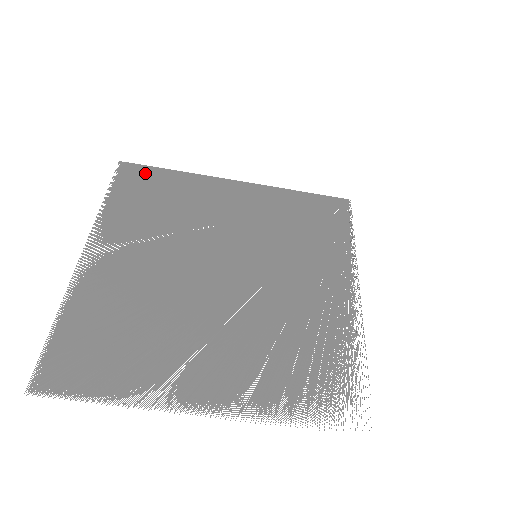
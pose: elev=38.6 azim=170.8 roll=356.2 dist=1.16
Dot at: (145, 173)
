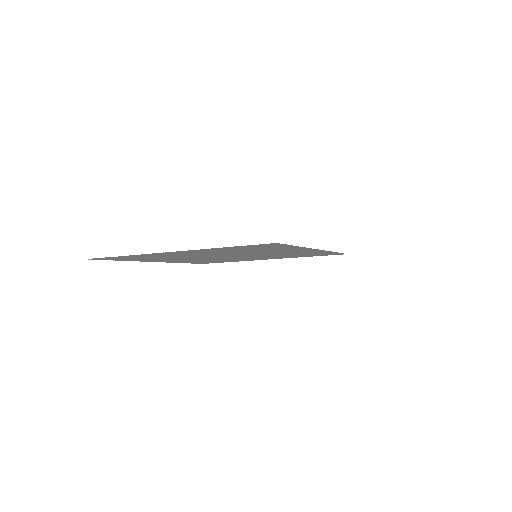
Dot at: occluded
